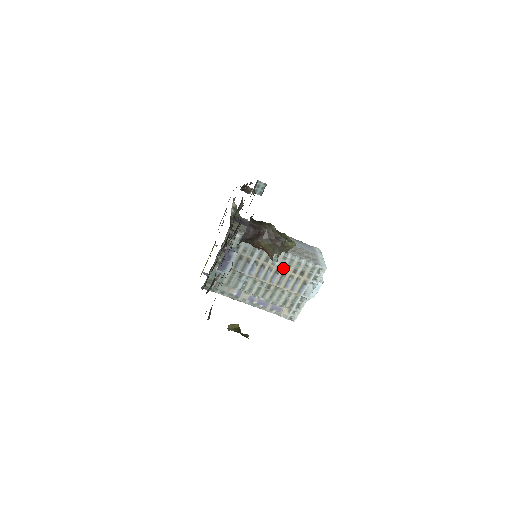
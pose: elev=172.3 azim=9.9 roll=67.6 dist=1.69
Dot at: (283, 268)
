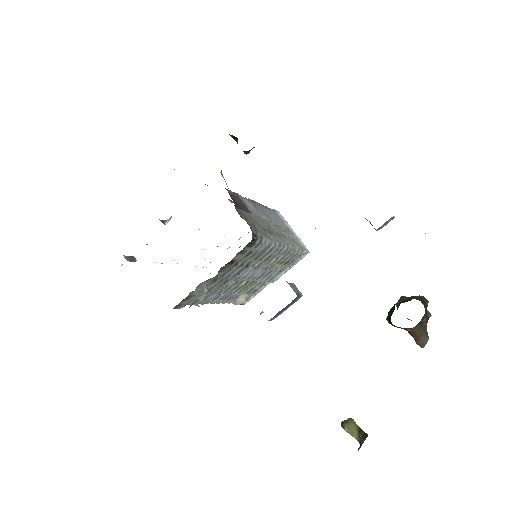
Dot at: (275, 262)
